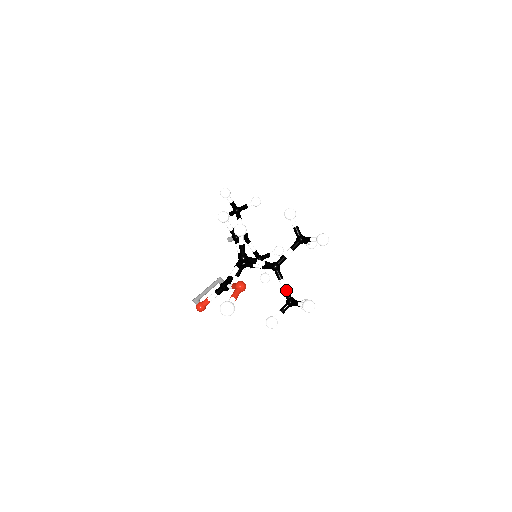
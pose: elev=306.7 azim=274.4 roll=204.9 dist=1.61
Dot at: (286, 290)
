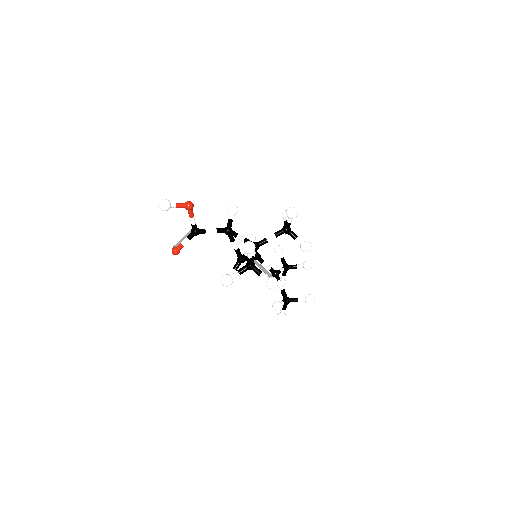
Dot at: occluded
